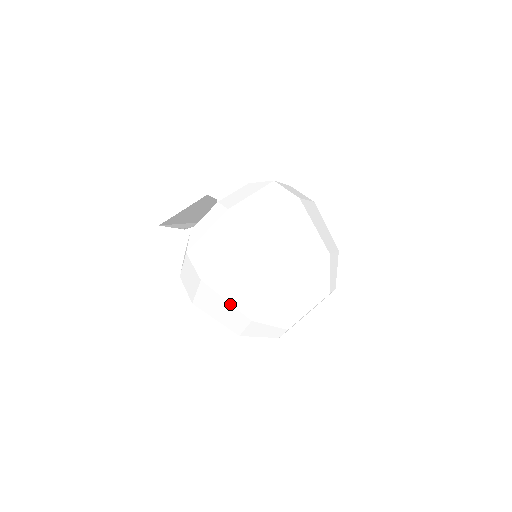
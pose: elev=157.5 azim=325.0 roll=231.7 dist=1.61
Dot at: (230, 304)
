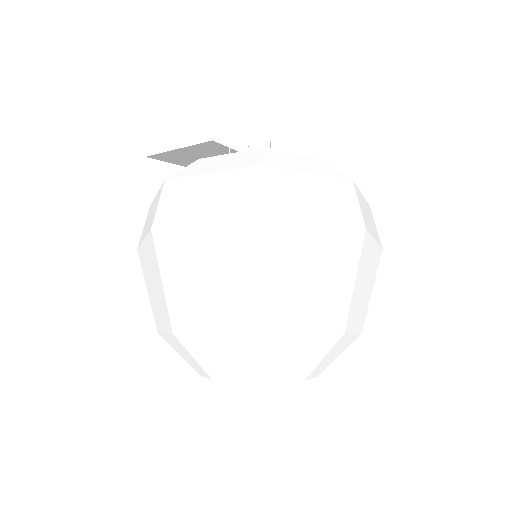
Dot at: occluded
